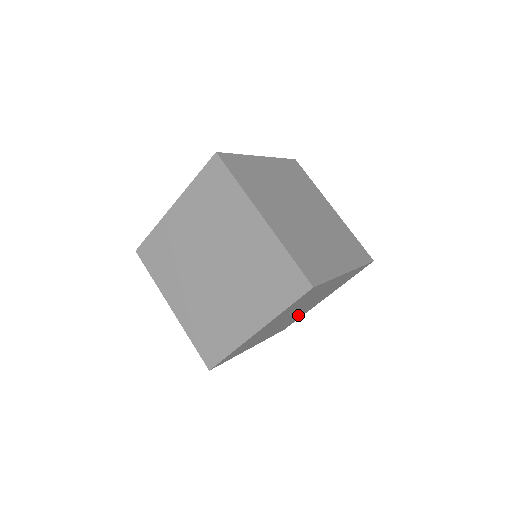
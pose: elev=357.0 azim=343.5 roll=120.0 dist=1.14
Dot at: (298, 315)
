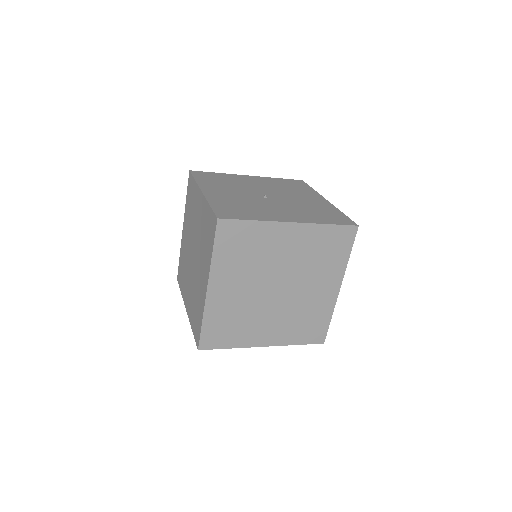
Dot at: occluded
